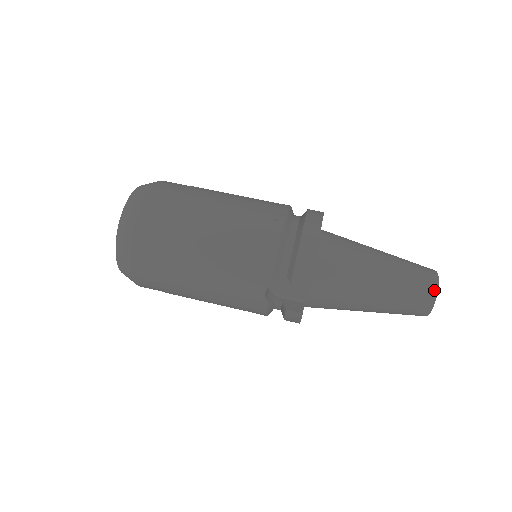
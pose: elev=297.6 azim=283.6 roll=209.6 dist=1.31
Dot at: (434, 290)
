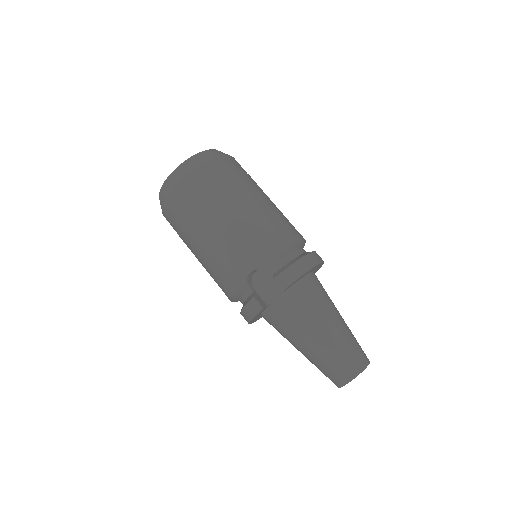
Dot at: (361, 368)
